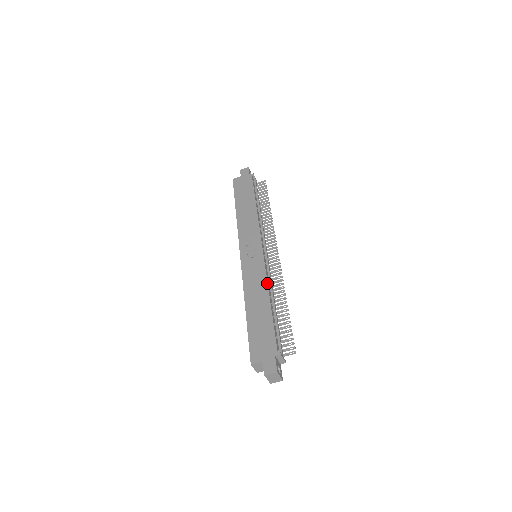
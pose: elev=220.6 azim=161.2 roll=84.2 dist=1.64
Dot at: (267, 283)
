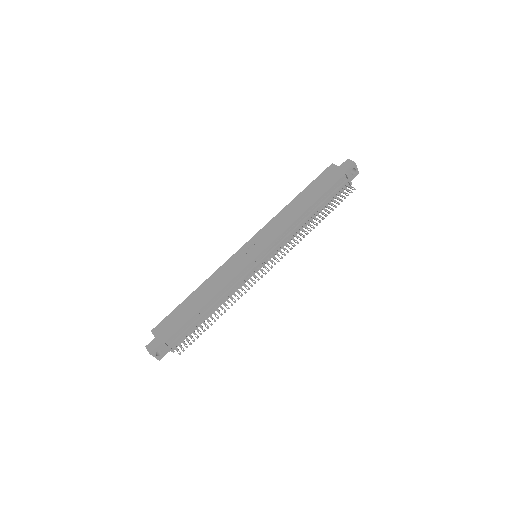
Dot at: (222, 288)
